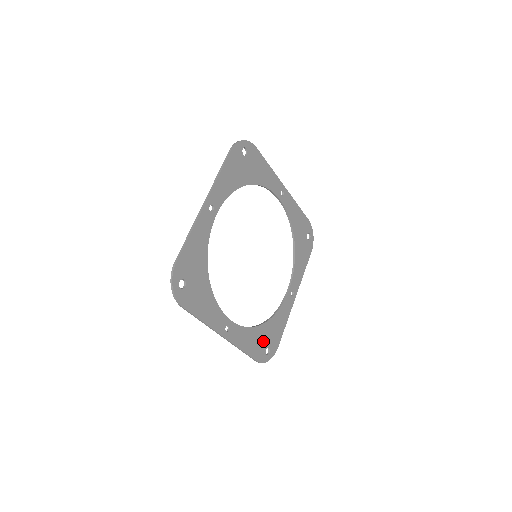
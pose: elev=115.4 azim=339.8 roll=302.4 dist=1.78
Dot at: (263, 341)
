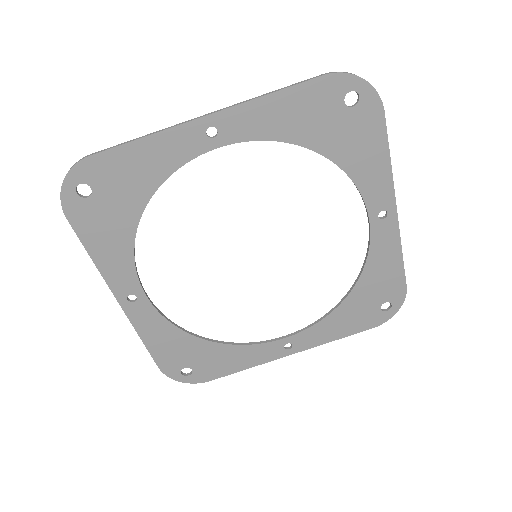
Dot at: (188, 356)
